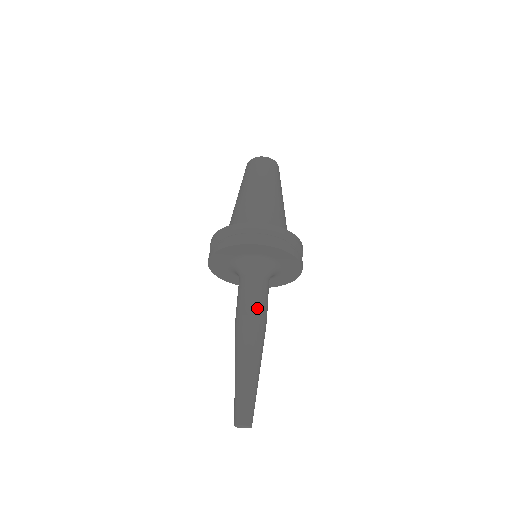
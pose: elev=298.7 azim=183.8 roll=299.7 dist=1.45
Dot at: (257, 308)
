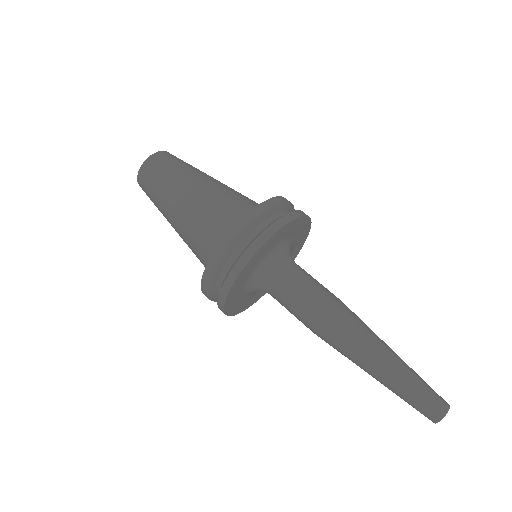
Dot at: (333, 294)
